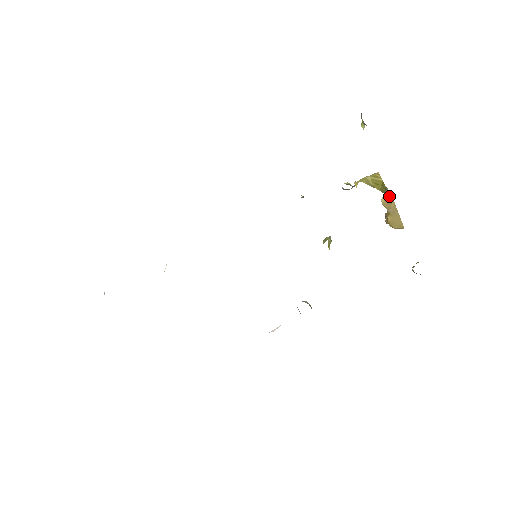
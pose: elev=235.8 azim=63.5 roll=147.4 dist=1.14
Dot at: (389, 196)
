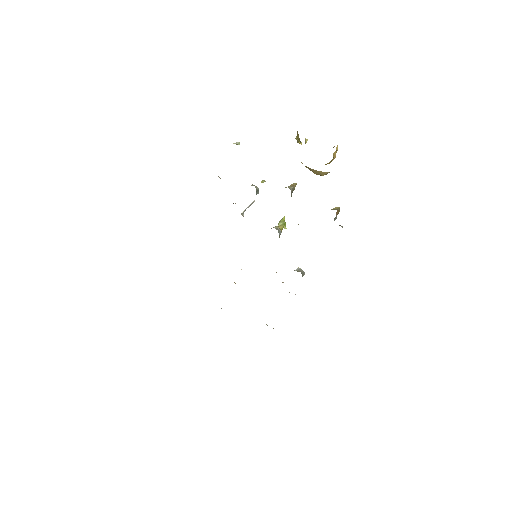
Dot at: occluded
